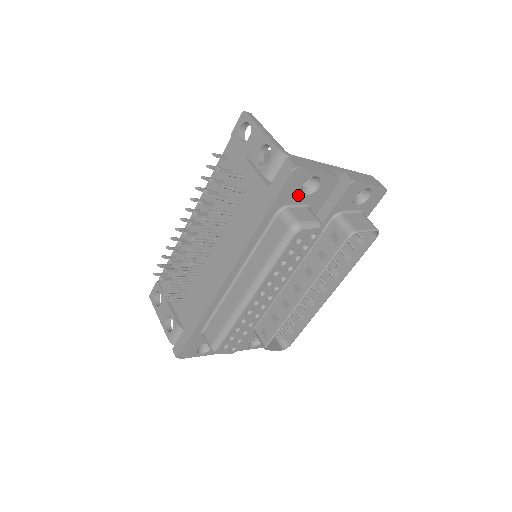
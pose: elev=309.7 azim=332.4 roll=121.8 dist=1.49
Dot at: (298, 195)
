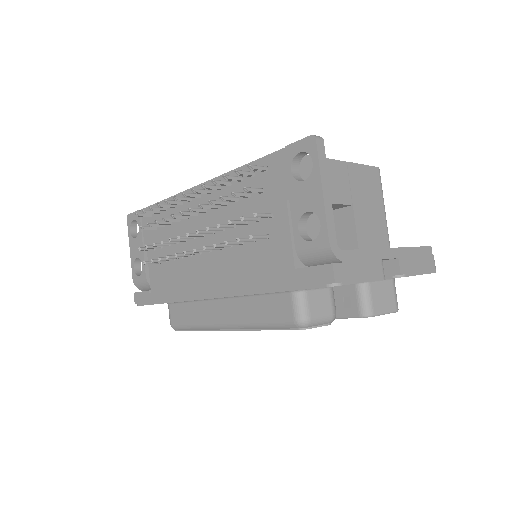
Dot at: occluded
